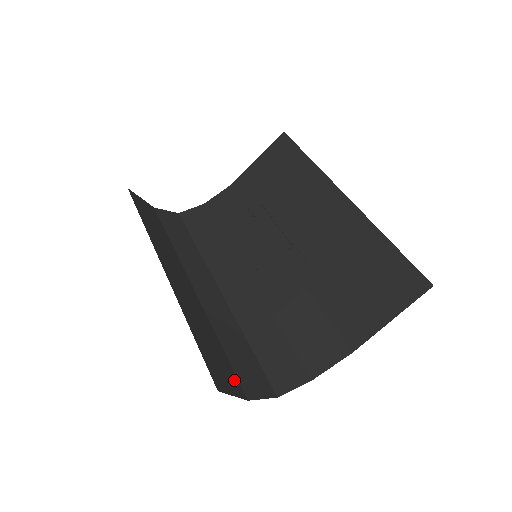
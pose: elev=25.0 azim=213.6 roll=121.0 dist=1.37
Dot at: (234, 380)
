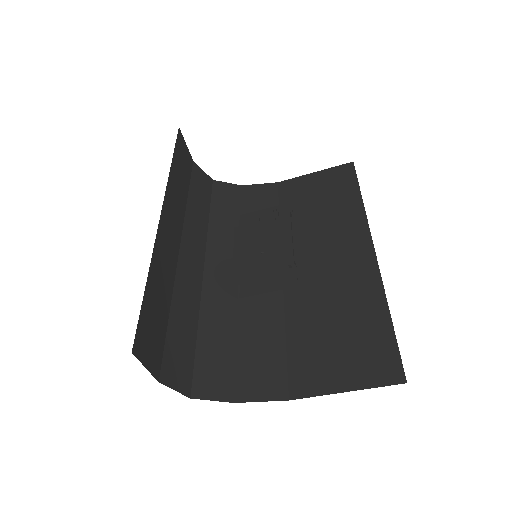
Dot at: (158, 354)
